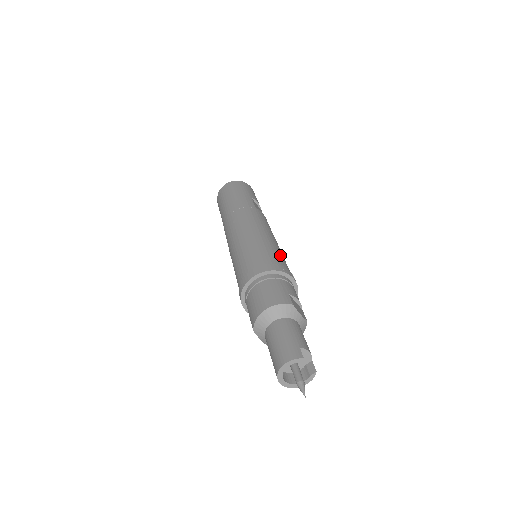
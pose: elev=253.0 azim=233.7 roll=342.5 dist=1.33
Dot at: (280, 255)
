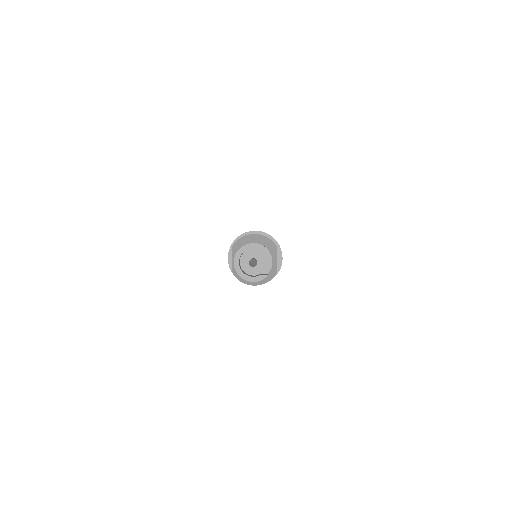
Dot at: occluded
